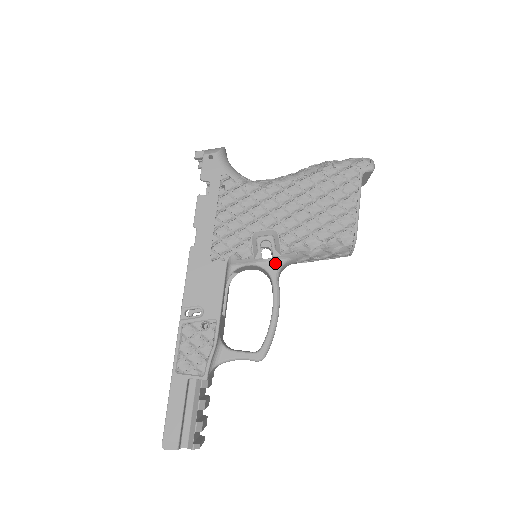
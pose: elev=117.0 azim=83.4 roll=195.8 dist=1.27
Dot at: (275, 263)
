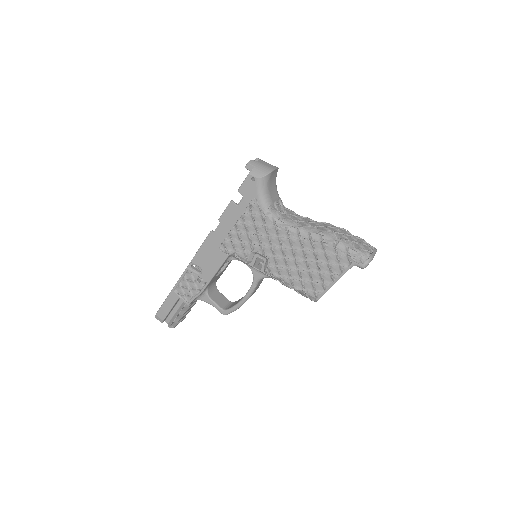
Dot at: (260, 274)
